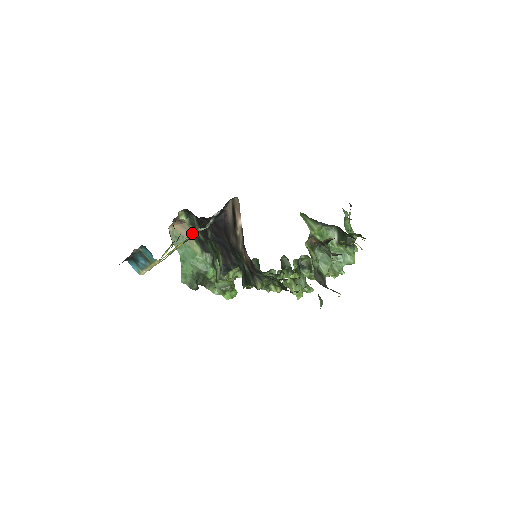
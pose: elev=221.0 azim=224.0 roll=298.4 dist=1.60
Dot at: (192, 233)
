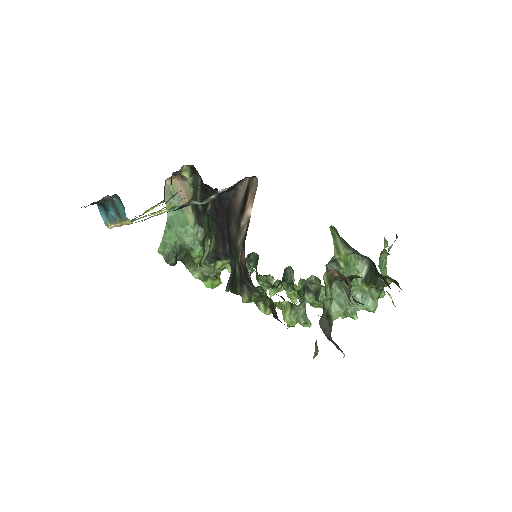
Dot at: (191, 196)
